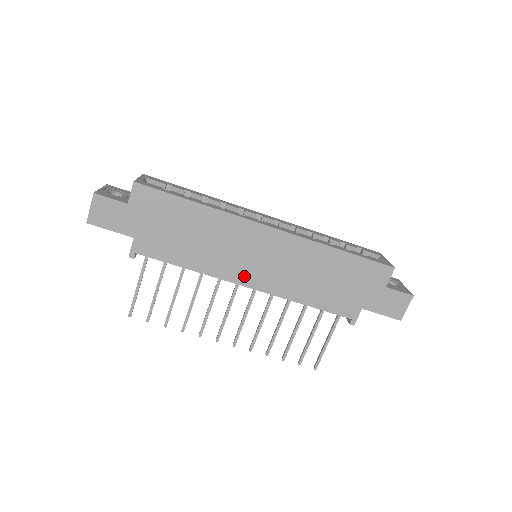
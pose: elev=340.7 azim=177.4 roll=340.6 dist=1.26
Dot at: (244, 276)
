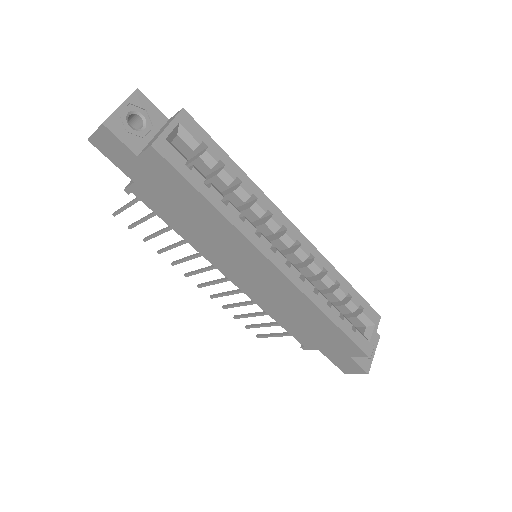
Dot at: (229, 271)
